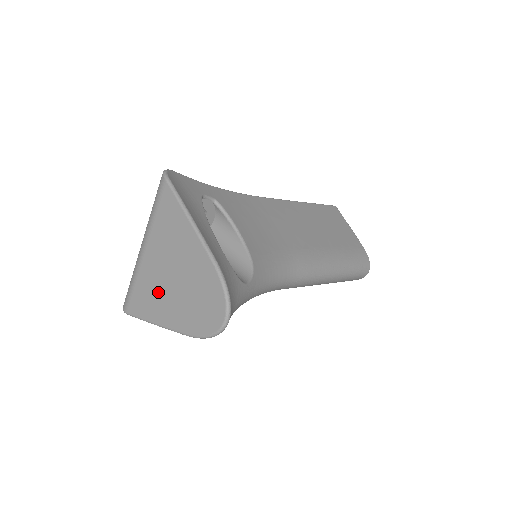
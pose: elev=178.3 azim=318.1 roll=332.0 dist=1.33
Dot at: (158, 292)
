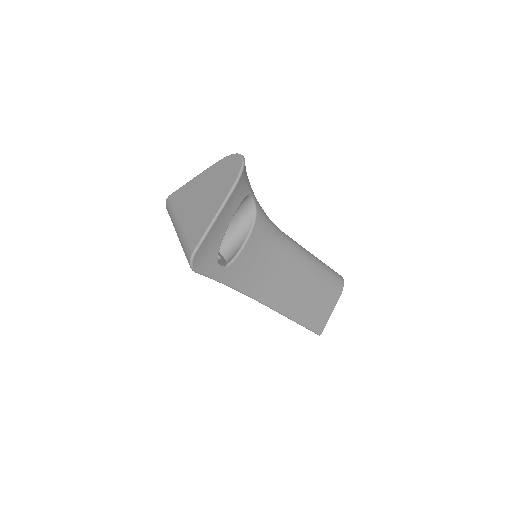
Dot at: (202, 211)
